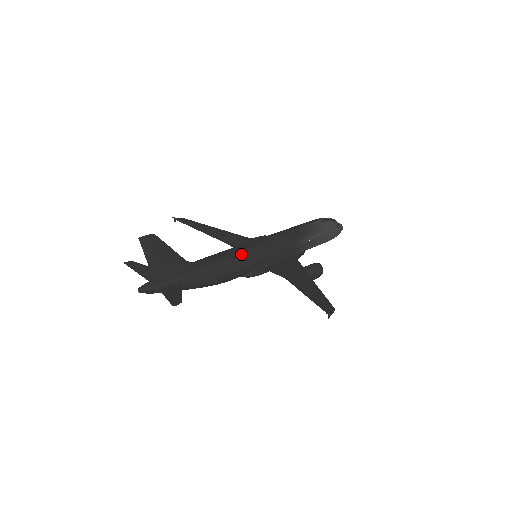
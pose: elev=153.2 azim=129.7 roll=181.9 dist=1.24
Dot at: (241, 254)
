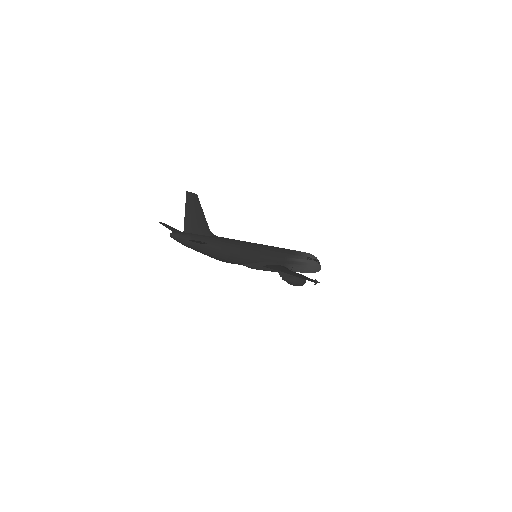
Dot at: (248, 245)
